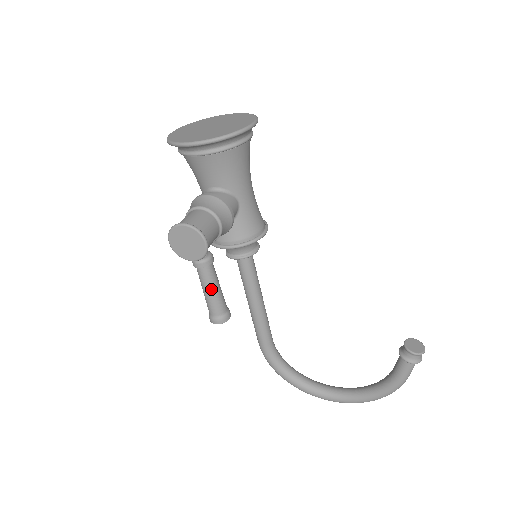
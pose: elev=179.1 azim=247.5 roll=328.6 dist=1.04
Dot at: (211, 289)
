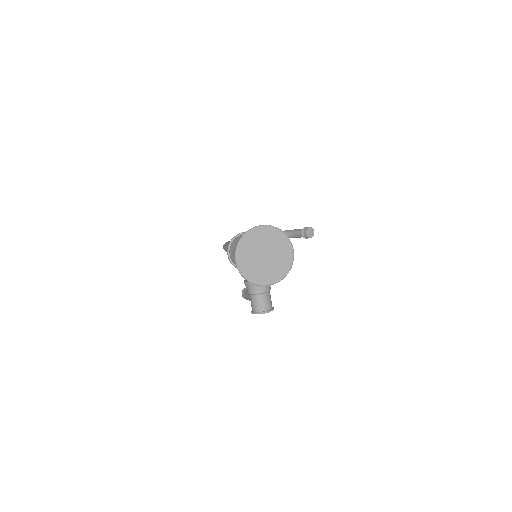
Dot at: occluded
